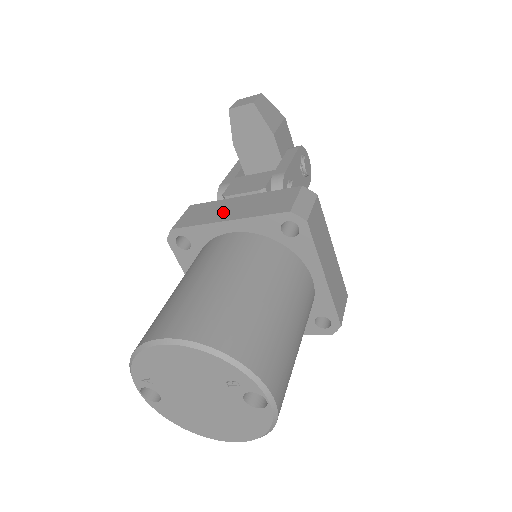
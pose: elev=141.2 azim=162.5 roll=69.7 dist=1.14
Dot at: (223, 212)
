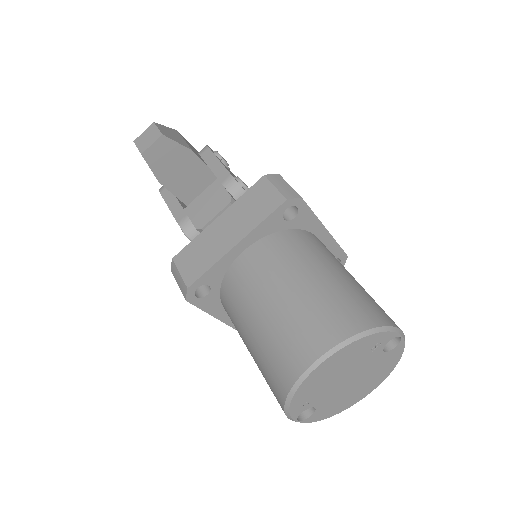
Dot at: (220, 241)
